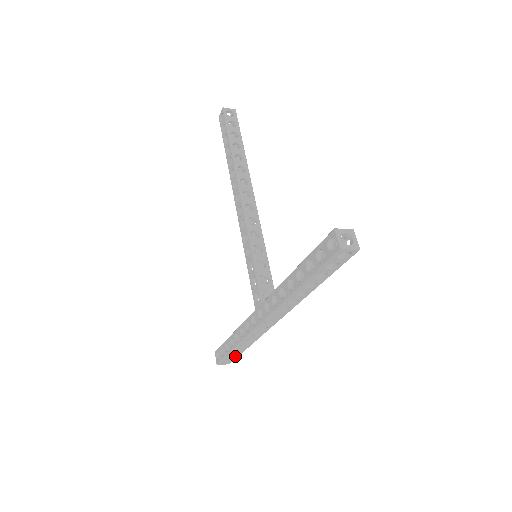
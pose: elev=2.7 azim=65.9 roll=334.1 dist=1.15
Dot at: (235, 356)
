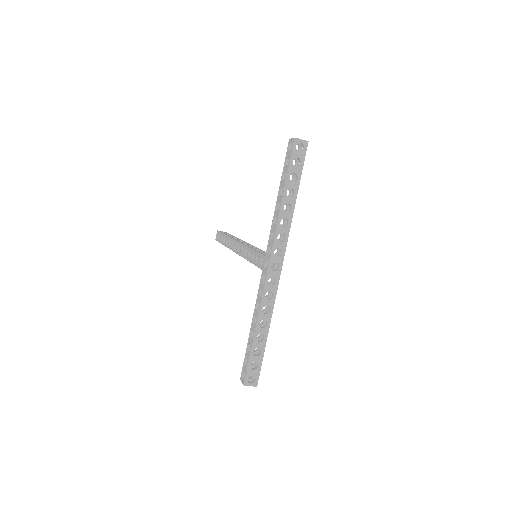
Dot at: (259, 360)
